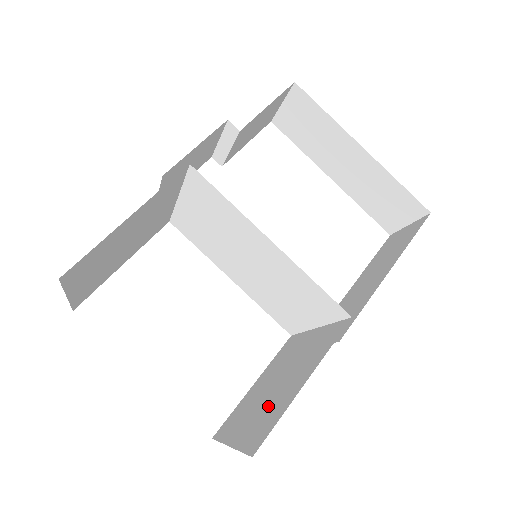
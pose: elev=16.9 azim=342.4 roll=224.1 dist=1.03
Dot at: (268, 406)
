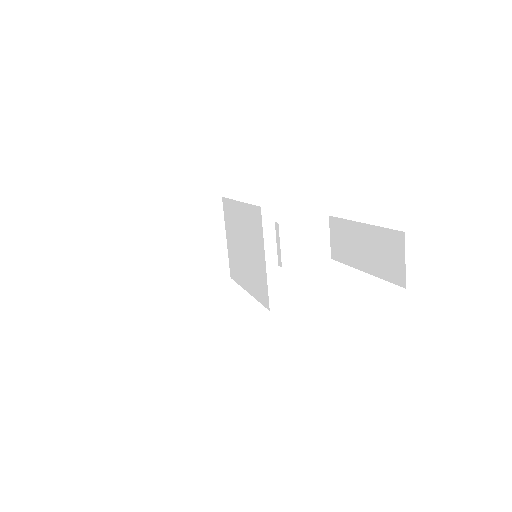
Dot at: occluded
